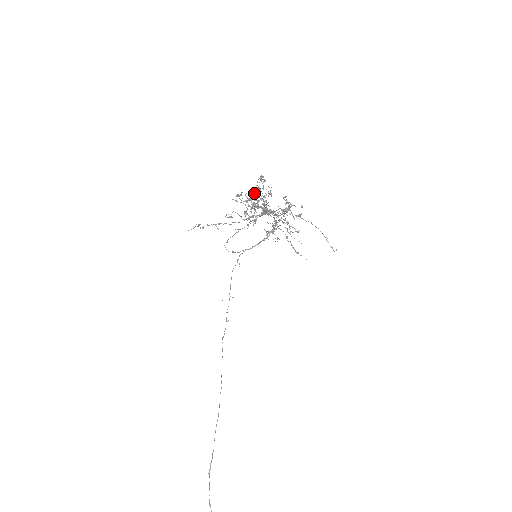
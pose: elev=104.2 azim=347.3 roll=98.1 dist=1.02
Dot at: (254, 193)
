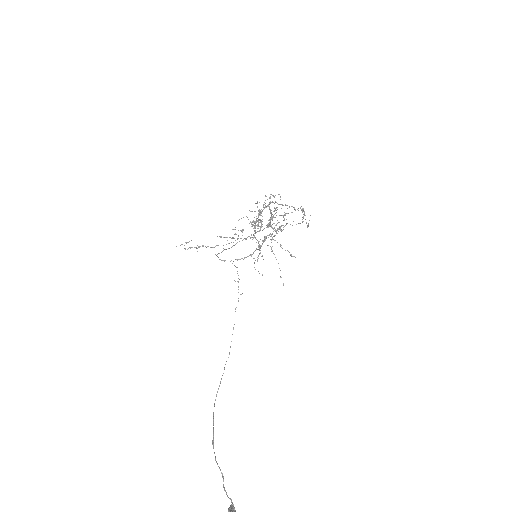
Dot at: (266, 206)
